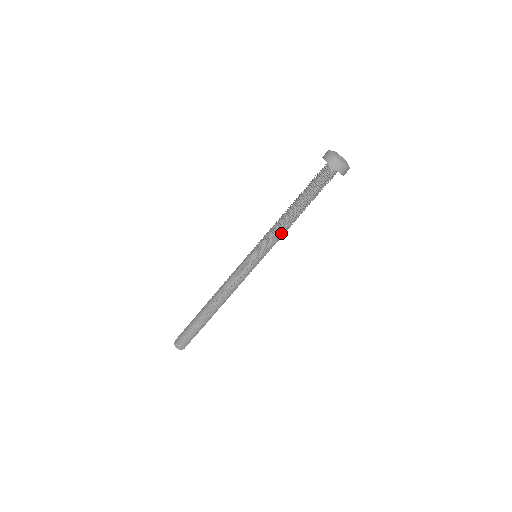
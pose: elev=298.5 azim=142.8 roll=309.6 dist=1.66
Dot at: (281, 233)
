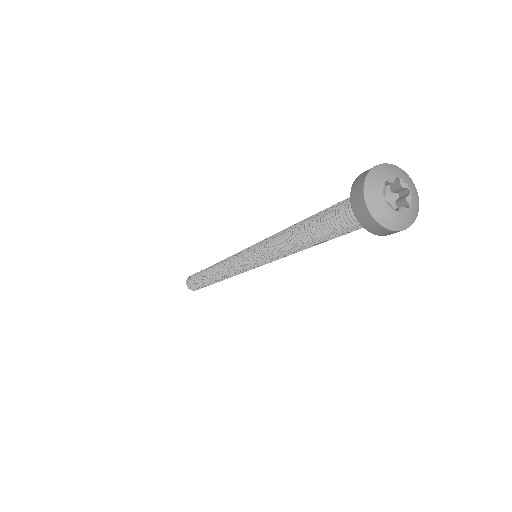
Dot at: (280, 252)
